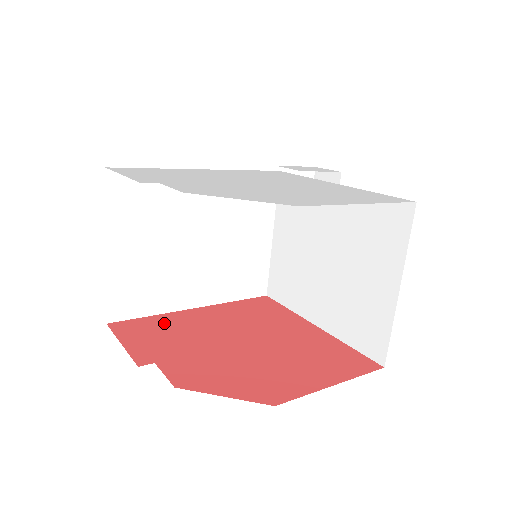
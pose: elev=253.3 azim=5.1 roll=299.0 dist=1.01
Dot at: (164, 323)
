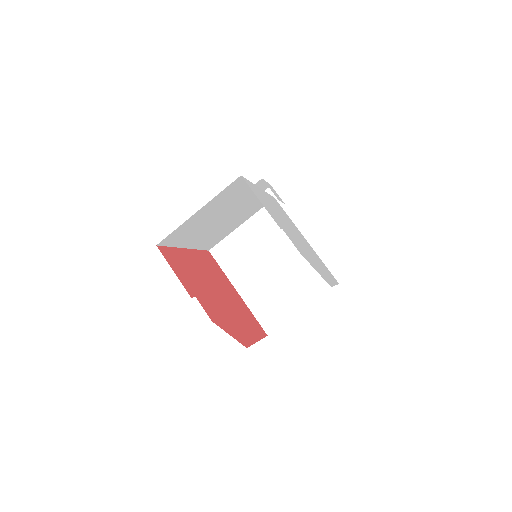
Dot at: (181, 259)
